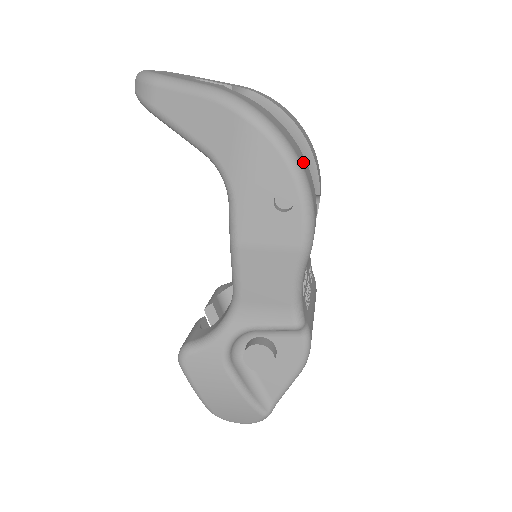
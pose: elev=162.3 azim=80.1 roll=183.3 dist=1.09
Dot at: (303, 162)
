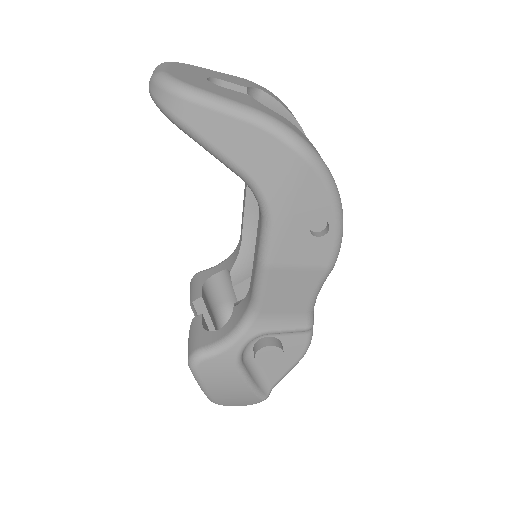
Dot at: occluded
